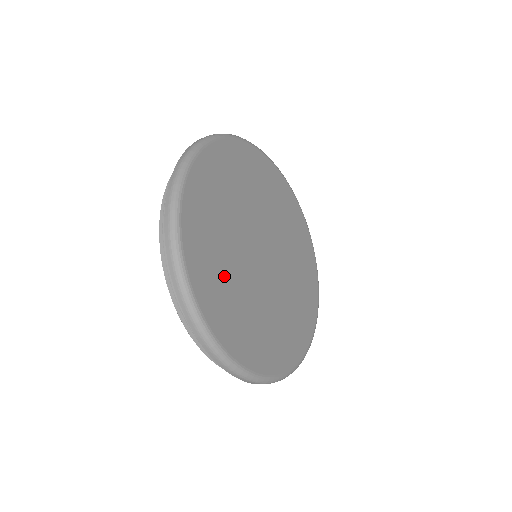
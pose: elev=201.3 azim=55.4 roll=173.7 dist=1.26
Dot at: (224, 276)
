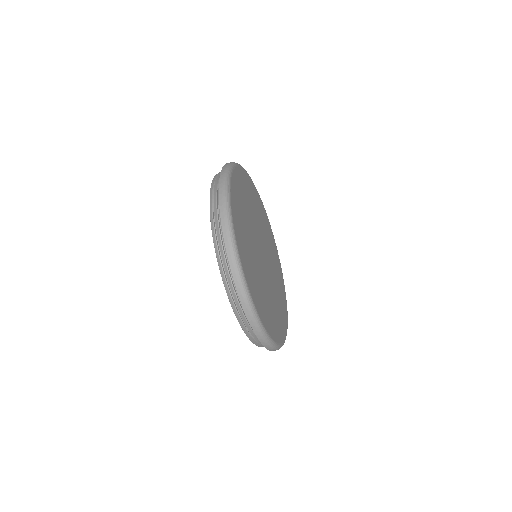
Dot at: (248, 250)
